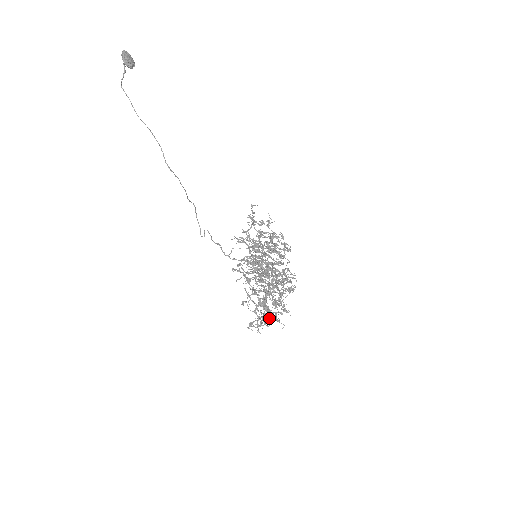
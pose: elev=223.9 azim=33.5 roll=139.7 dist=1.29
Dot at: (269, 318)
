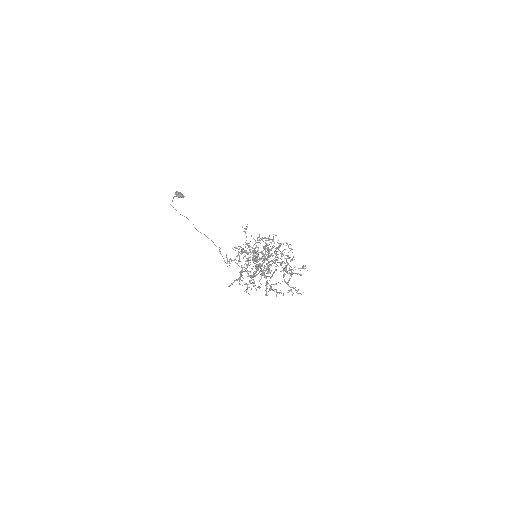
Dot at: occluded
